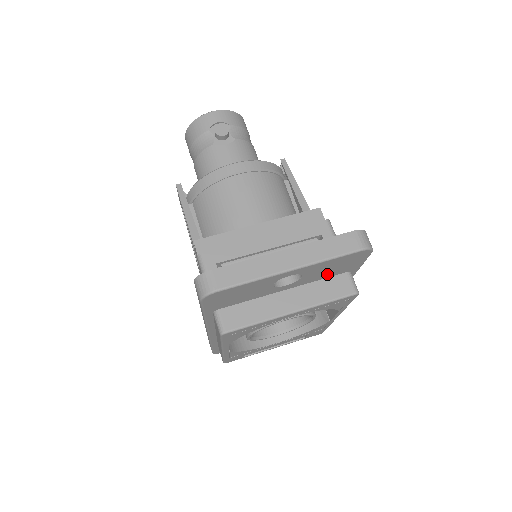
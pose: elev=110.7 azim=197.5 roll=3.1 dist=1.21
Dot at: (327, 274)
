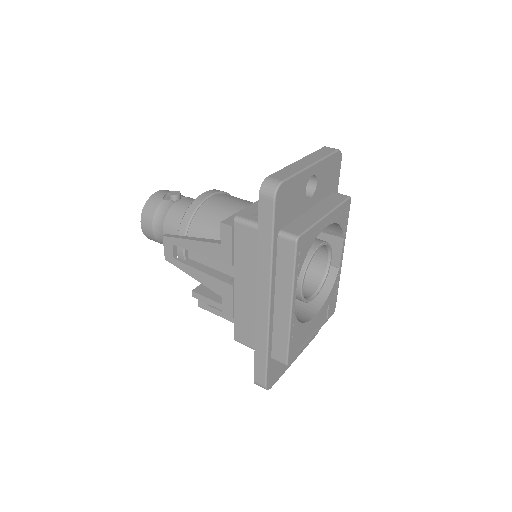
Dot at: (326, 189)
